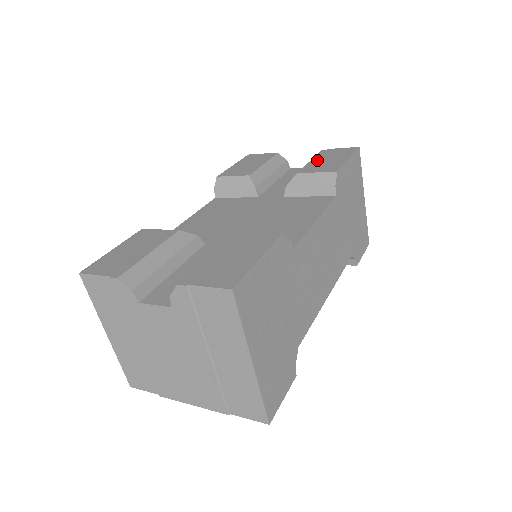
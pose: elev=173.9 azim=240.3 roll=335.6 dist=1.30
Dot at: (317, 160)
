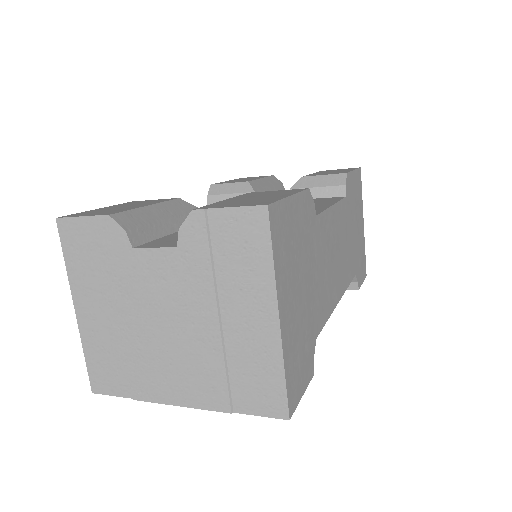
Dot at: occluded
